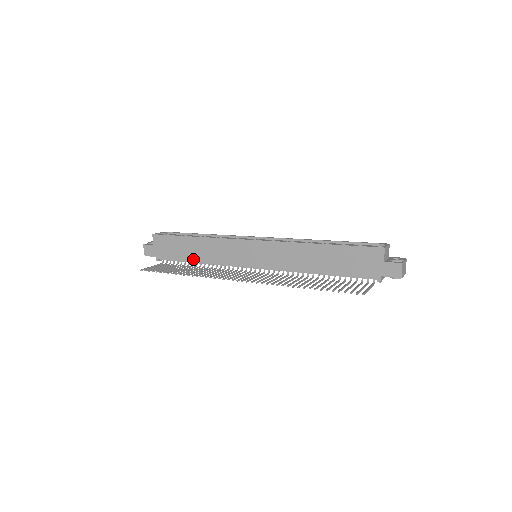
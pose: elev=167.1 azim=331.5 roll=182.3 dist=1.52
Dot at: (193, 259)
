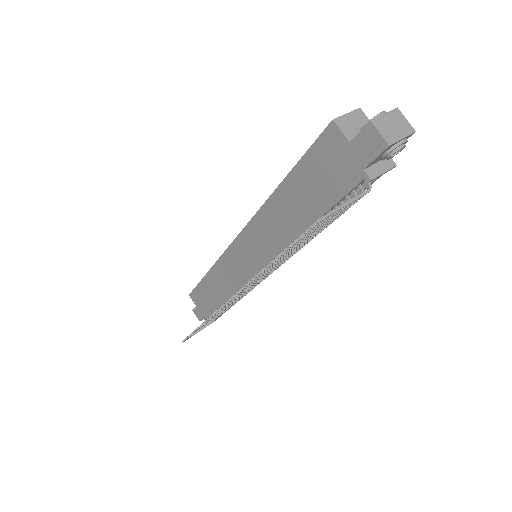
Dot at: (221, 300)
